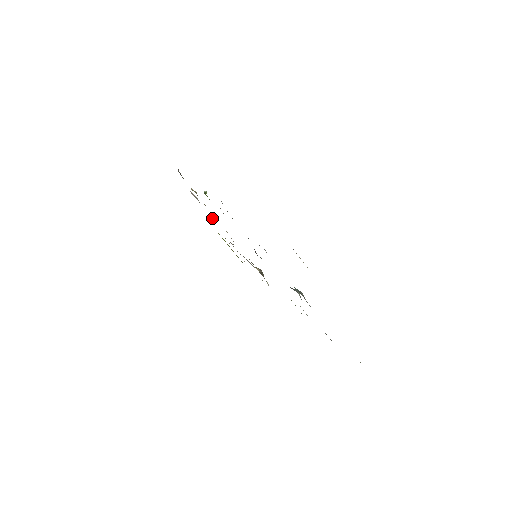
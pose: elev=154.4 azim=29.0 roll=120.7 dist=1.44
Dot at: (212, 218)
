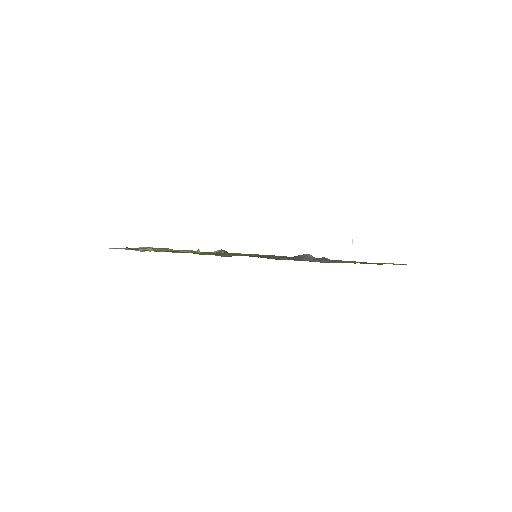
Dot at: (164, 251)
